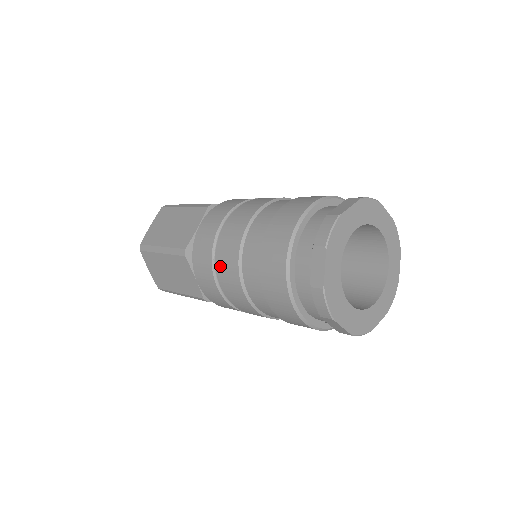
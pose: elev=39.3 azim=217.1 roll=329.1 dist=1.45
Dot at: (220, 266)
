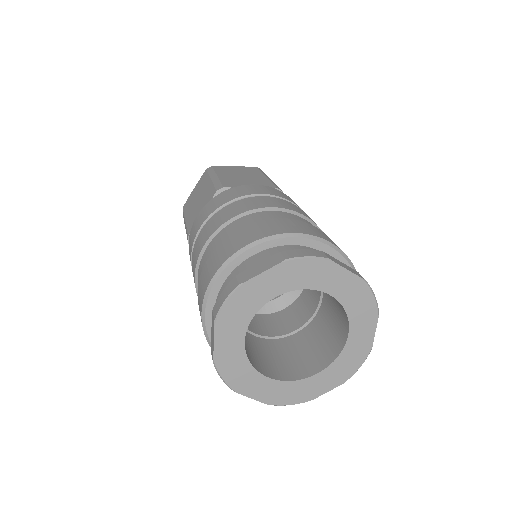
Dot at: occluded
